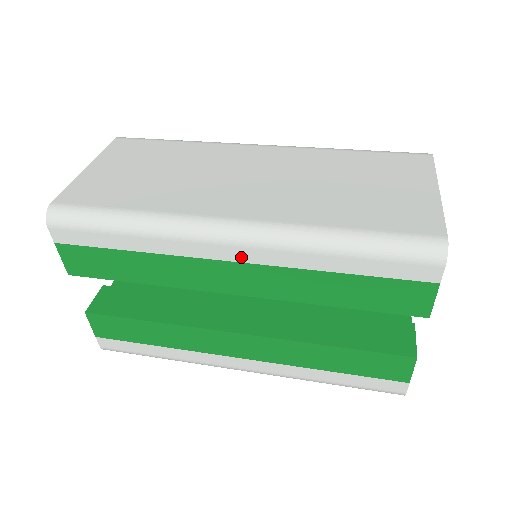
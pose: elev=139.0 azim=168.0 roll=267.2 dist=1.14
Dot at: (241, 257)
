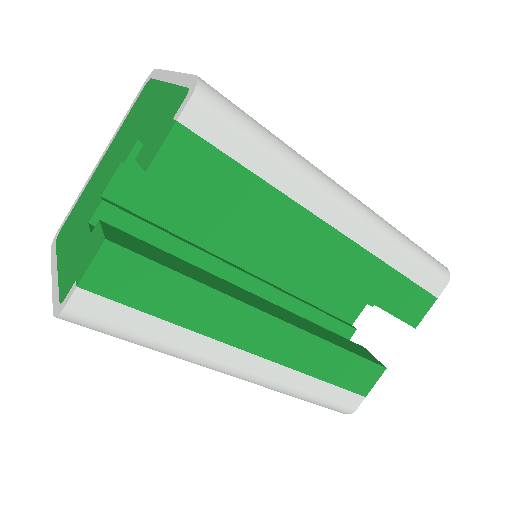
Dot at: (348, 229)
